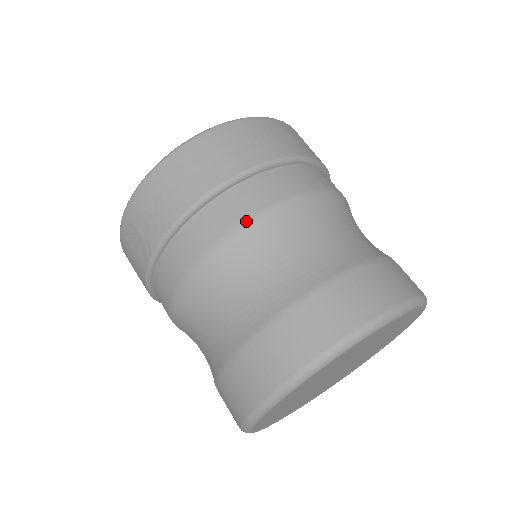
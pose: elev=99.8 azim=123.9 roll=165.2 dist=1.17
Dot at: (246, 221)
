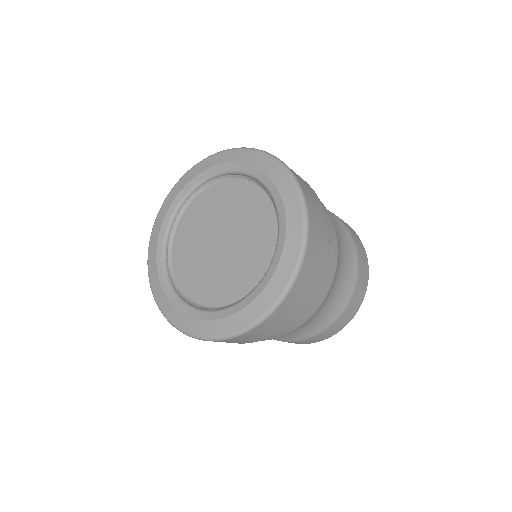
Dot at: occluded
